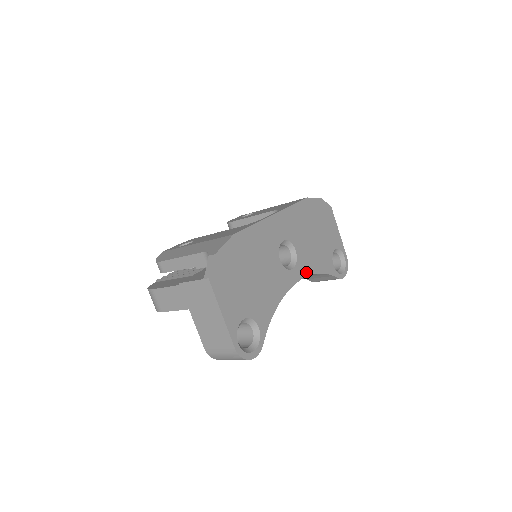
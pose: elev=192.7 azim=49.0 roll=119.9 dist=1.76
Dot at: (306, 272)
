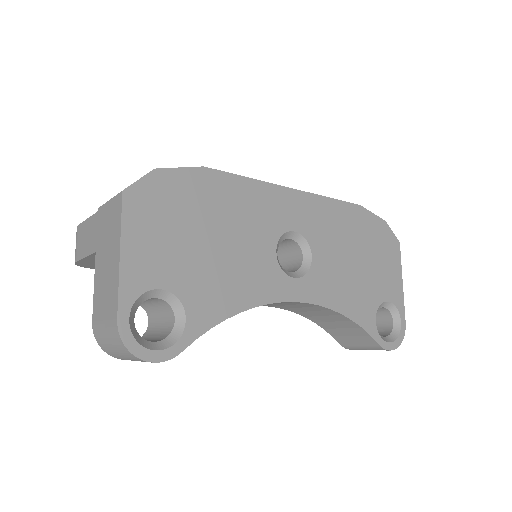
Dot at: (319, 298)
